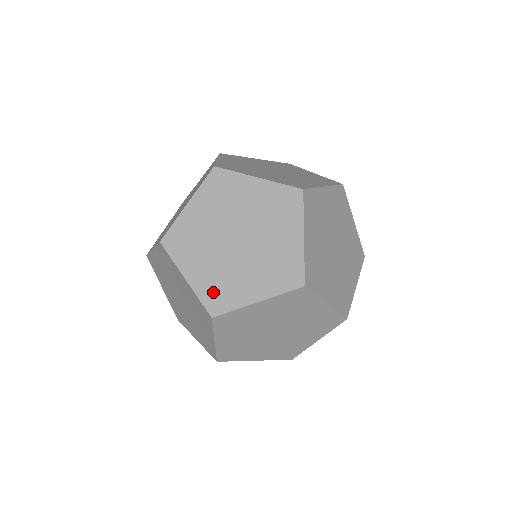
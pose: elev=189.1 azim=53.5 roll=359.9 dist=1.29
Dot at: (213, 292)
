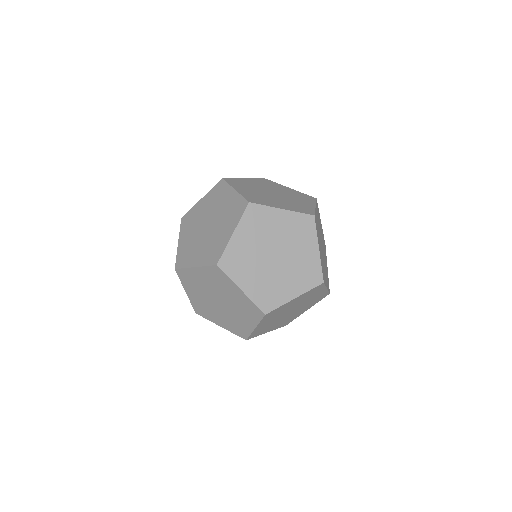
Dot at: (210, 255)
